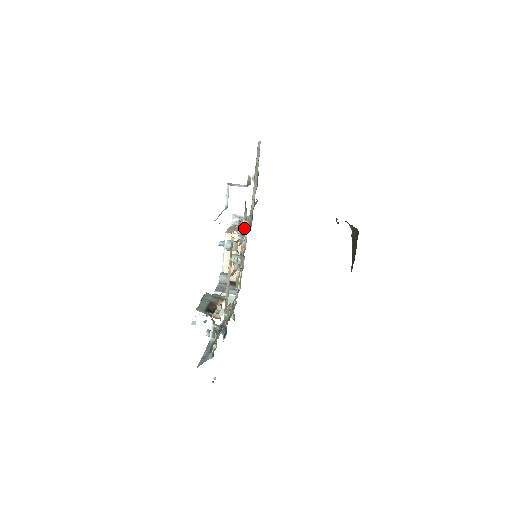
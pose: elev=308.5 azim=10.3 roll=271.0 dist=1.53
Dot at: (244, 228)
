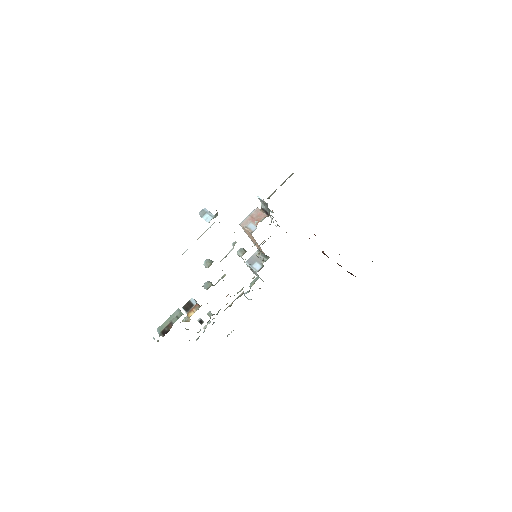
Dot at: occluded
